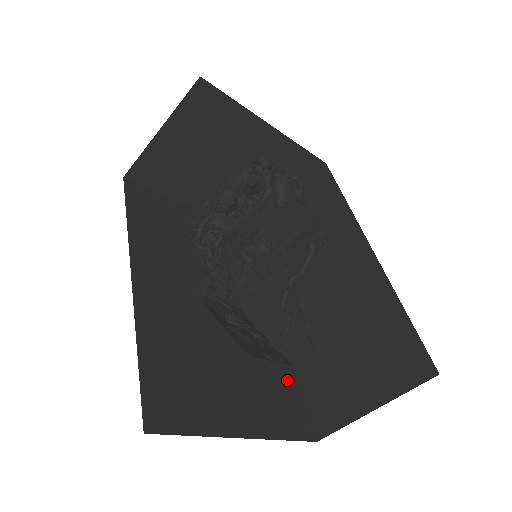
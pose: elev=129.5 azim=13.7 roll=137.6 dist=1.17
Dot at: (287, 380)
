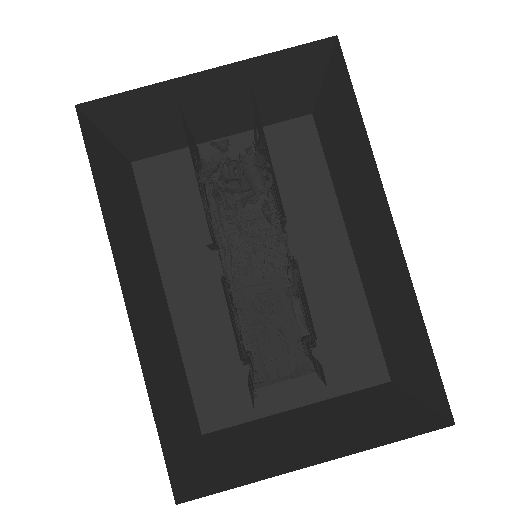
Dot at: (356, 323)
